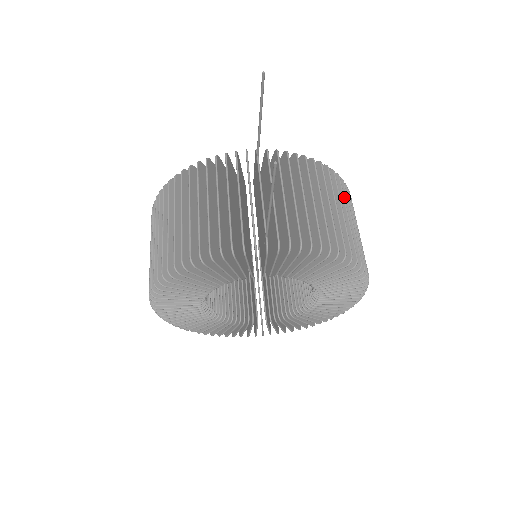
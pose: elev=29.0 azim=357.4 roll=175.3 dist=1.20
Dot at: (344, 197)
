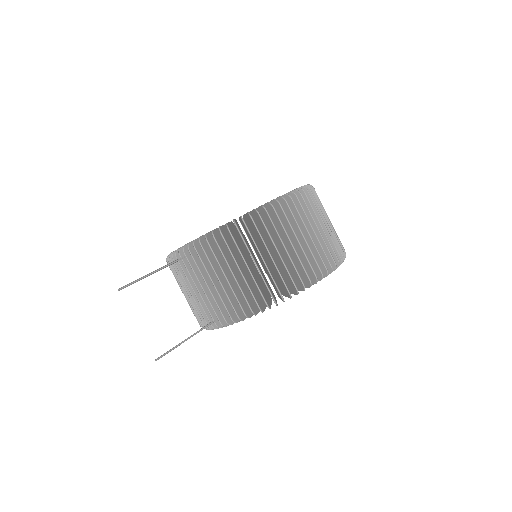
Dot at: (254, 243)
